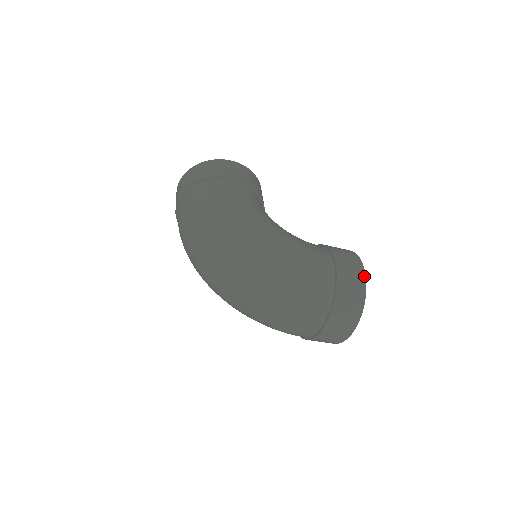
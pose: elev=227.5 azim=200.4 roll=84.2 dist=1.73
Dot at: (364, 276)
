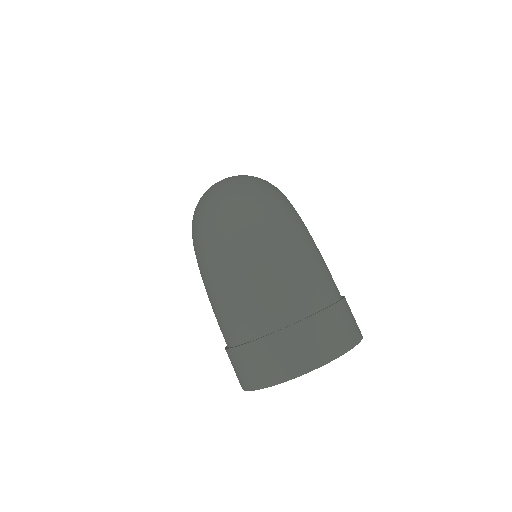
Dot at: (361, 335)
